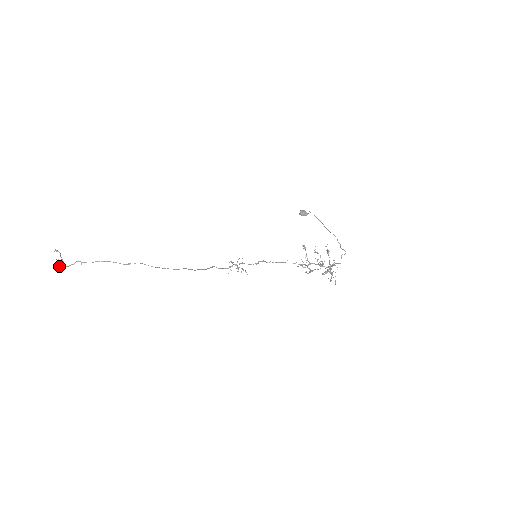
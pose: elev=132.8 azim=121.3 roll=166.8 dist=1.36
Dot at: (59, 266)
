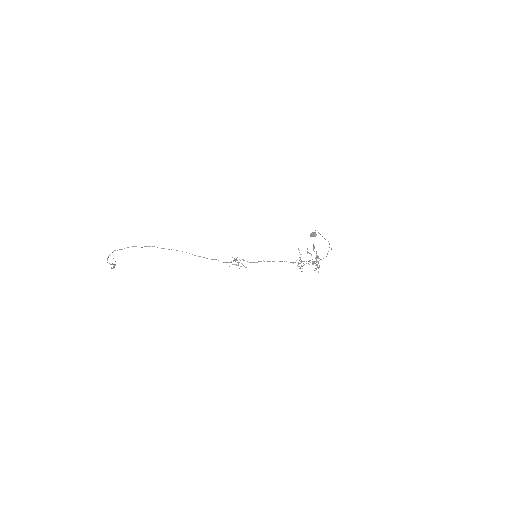
Dot at: (110, 264)
